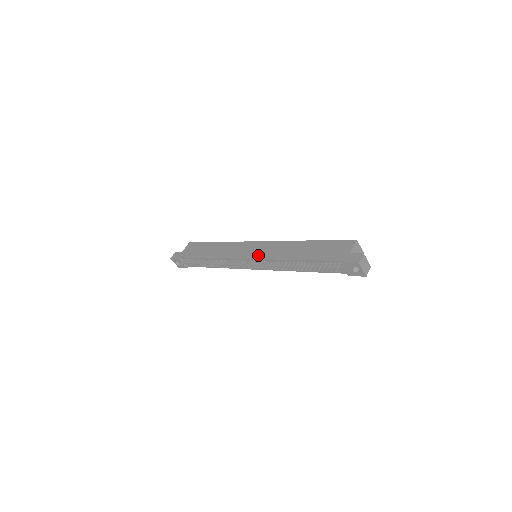
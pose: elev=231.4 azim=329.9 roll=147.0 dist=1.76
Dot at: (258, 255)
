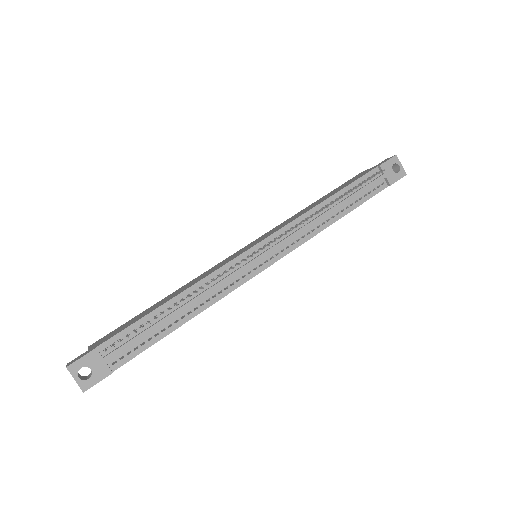
Dot at: (268, 235)
